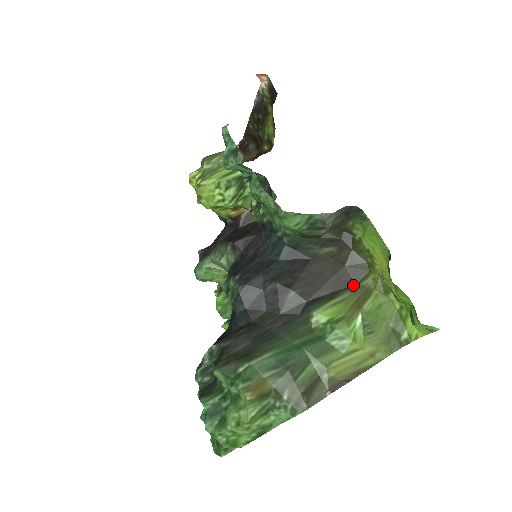
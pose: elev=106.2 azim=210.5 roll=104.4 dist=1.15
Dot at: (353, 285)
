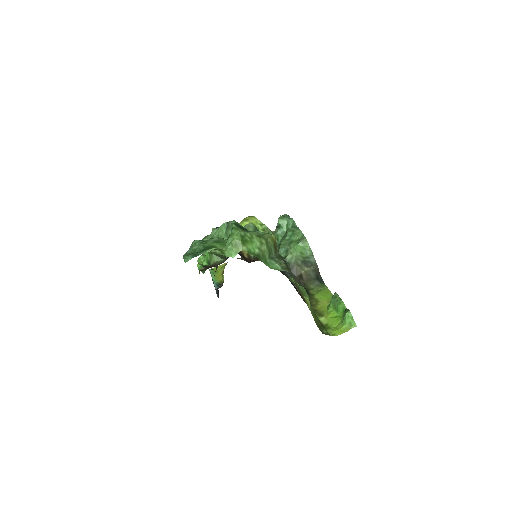
Dot at: (304, 301)
